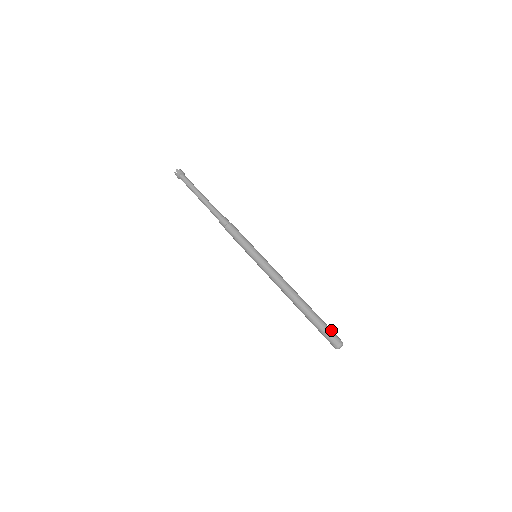
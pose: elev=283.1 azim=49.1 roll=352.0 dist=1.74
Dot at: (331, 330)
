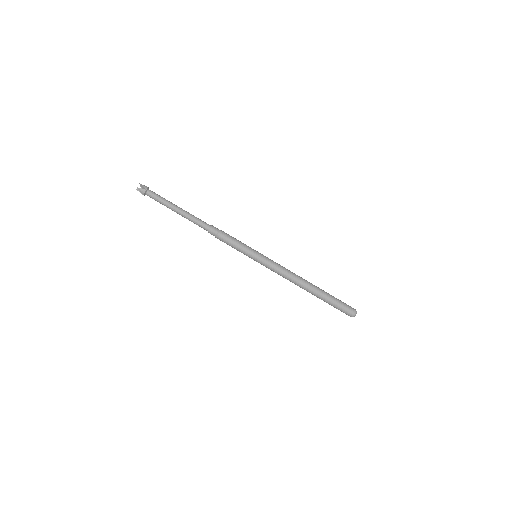
Dot at: (344, 305)
